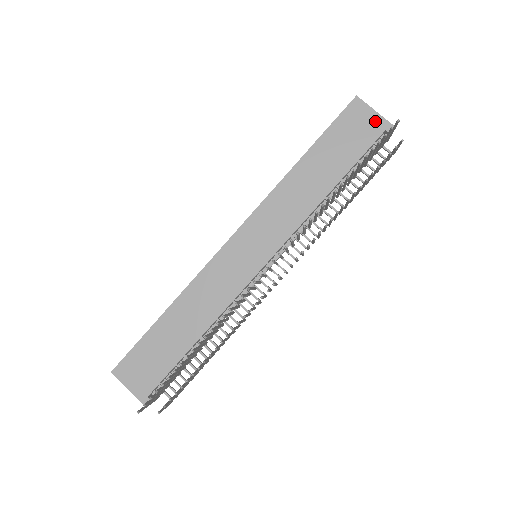
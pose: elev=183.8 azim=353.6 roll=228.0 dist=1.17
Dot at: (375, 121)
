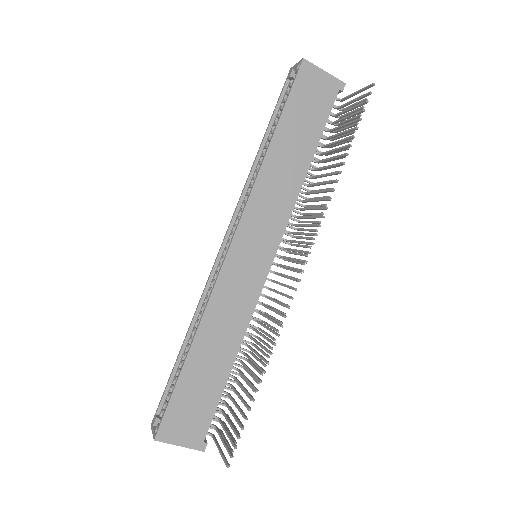
Dot at: (328, 82)
